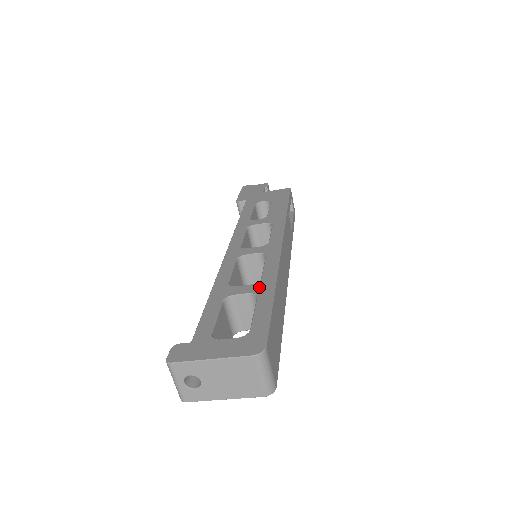
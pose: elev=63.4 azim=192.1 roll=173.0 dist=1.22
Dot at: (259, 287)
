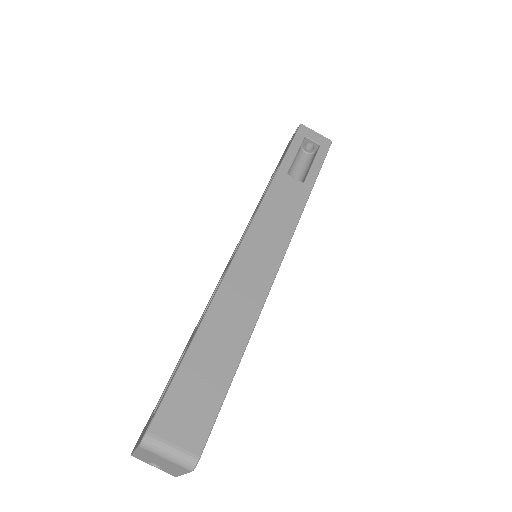
Dot at: occluded
